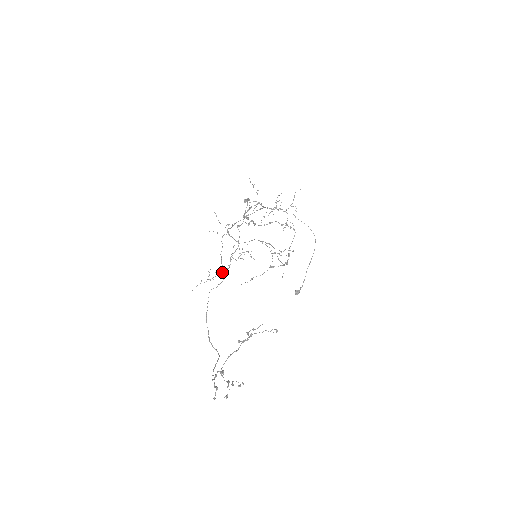
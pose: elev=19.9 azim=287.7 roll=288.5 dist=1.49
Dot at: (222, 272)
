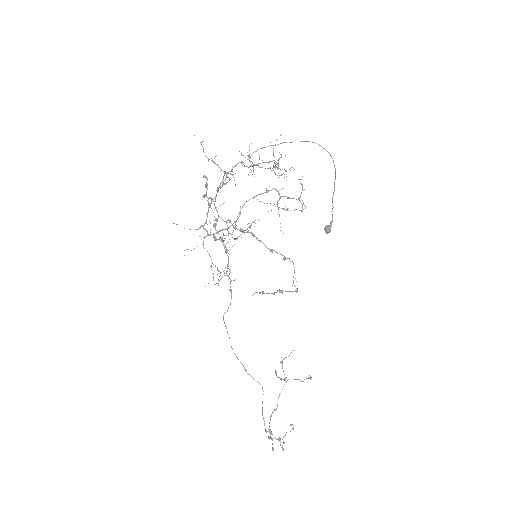
Dot at: (225, 275)
